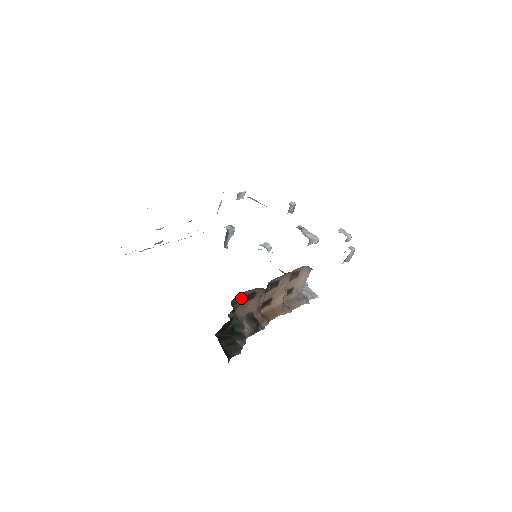
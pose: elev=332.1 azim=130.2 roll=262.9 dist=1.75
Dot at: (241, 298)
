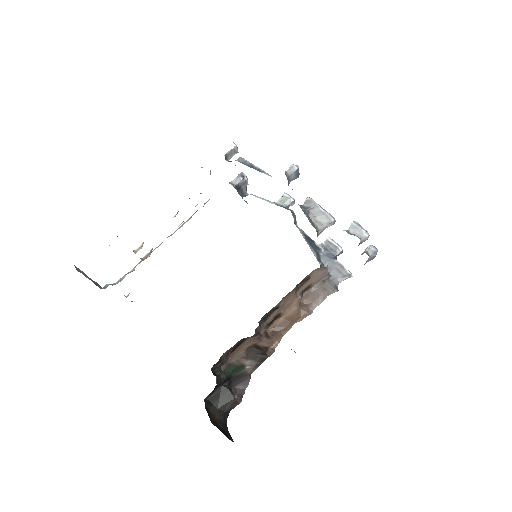
Dot at: (225, 355)
